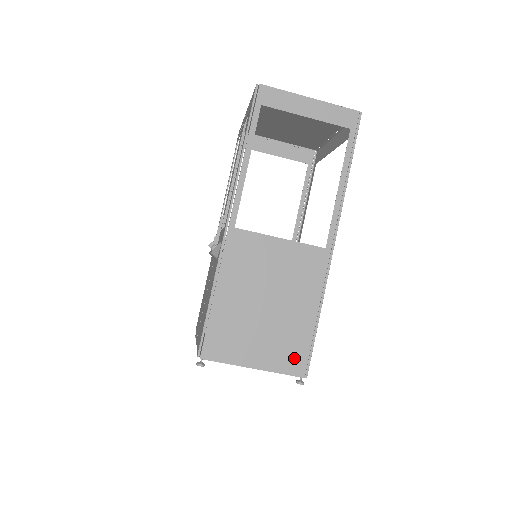
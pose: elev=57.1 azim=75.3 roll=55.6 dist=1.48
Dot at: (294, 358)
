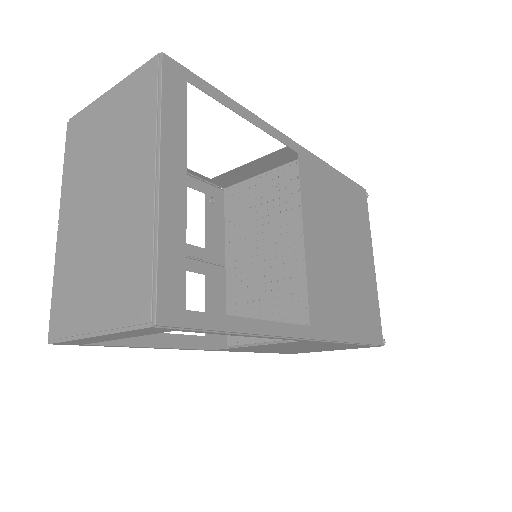
Dot at: (359, 347)
